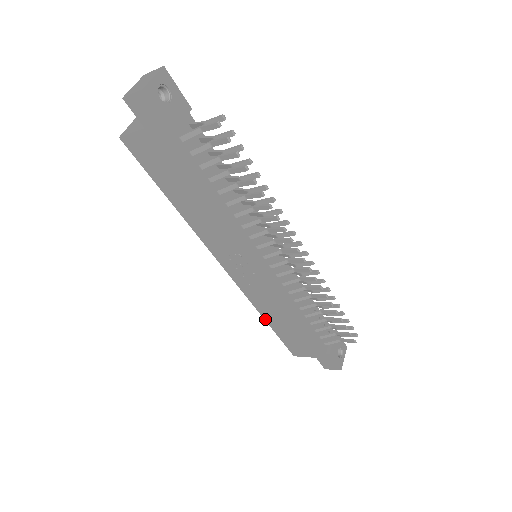
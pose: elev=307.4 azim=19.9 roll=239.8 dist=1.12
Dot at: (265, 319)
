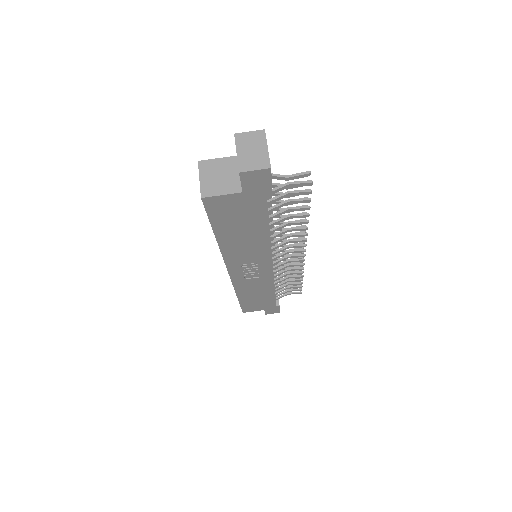
Dot at: (238, 297)
